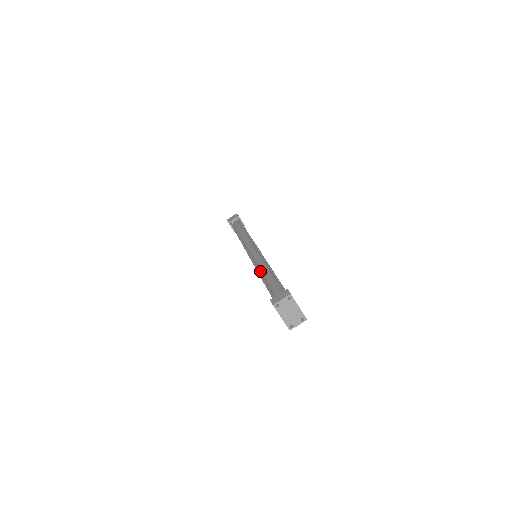
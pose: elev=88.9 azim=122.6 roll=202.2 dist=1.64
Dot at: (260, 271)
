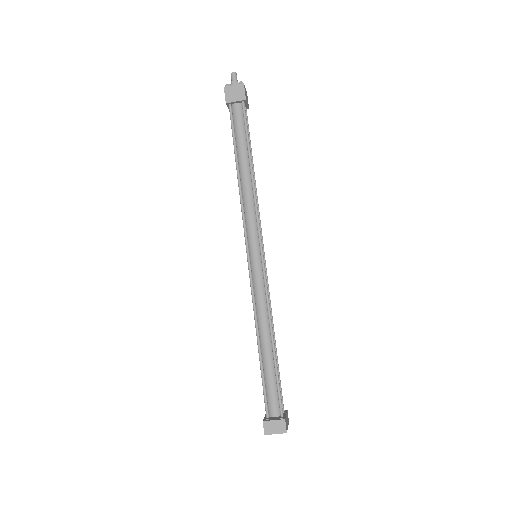
Dot at: (257, 317)
